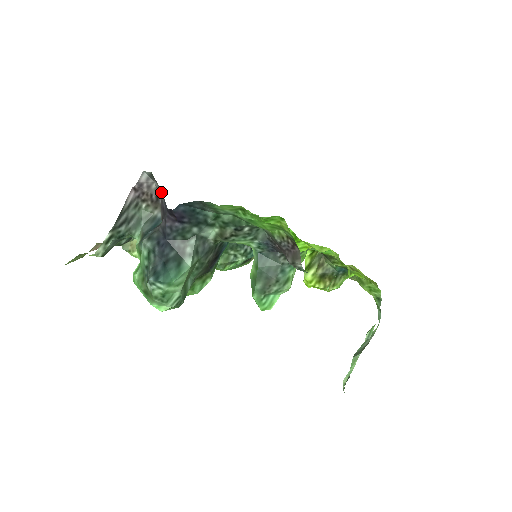
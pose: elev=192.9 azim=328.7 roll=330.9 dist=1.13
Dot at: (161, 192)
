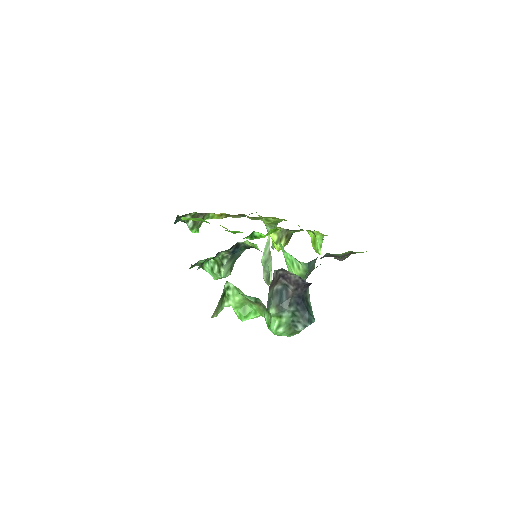
Dot at: (296, 276)
